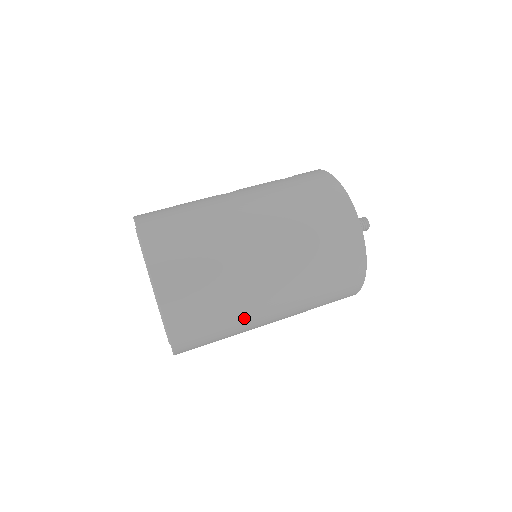
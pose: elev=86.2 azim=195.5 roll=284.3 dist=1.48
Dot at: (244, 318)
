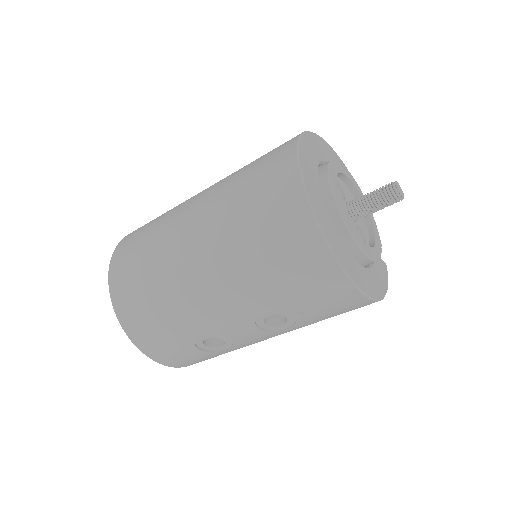
Dot at: (177, 294)
